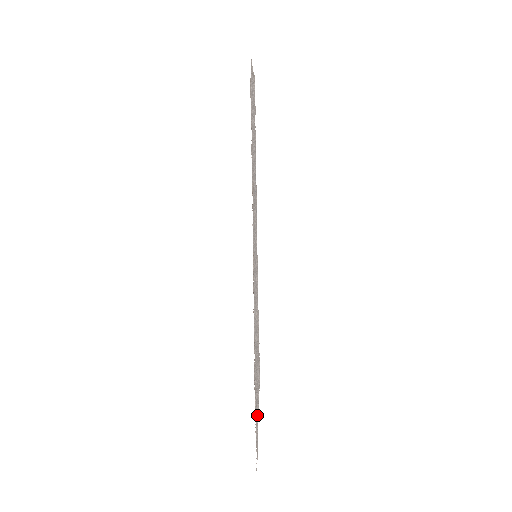
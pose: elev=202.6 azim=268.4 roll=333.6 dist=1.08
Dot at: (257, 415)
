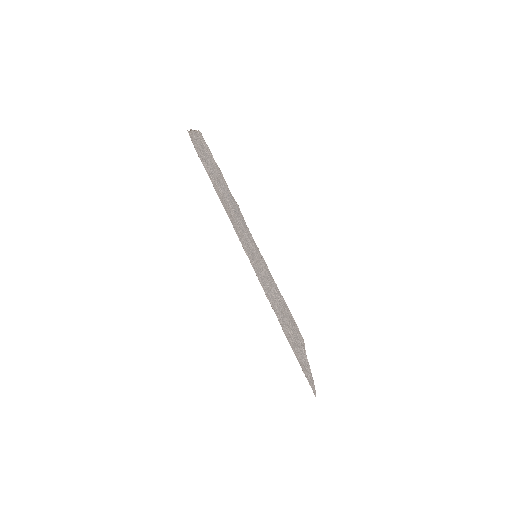
Dot at: (305, 363)
